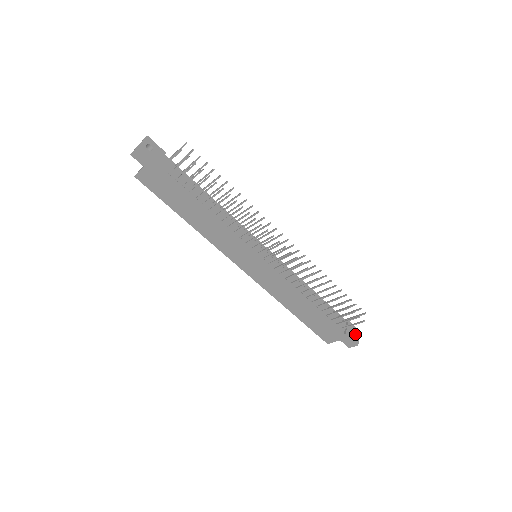
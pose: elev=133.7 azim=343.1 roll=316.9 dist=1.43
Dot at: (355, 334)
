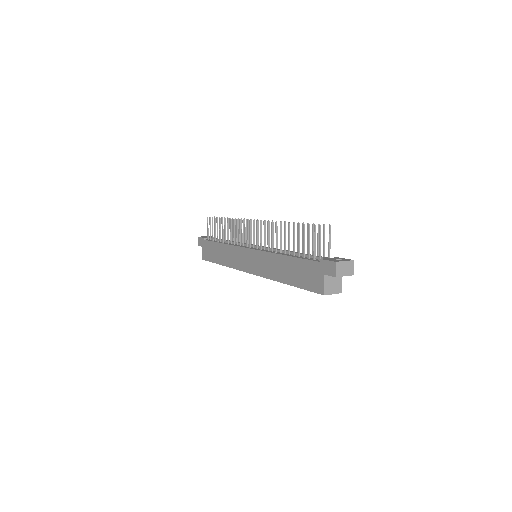
Dot at: occluded
